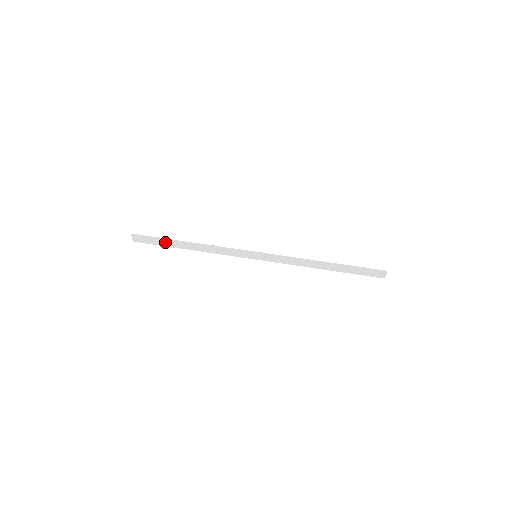
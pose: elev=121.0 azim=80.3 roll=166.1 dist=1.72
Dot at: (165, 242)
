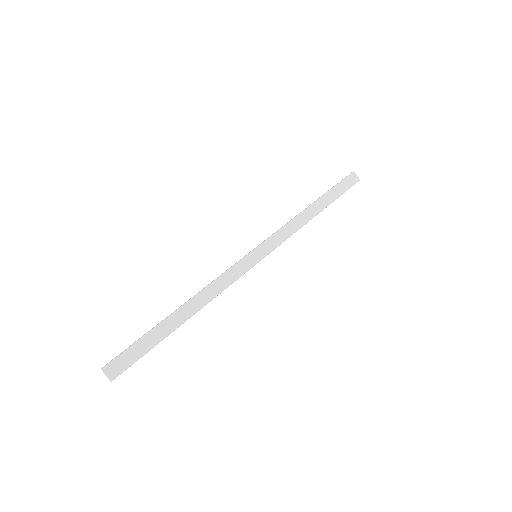
Dot at: (152, 336)
